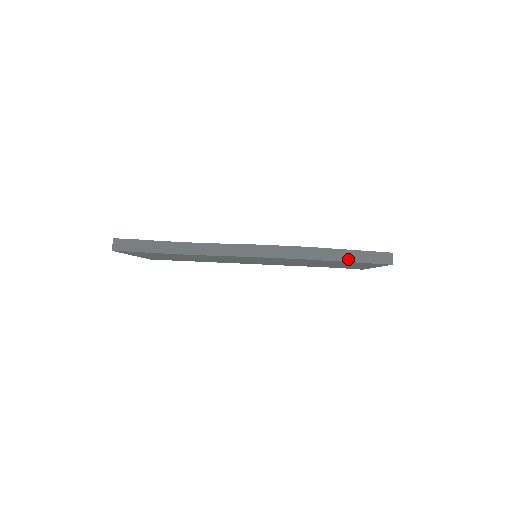
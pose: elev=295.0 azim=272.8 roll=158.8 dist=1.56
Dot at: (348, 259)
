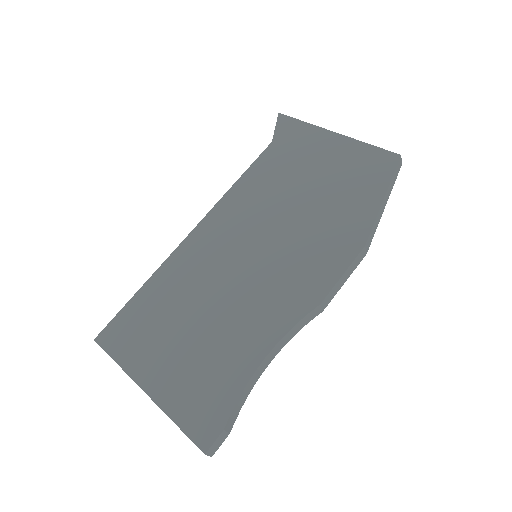
Dot at: (384, 208)
